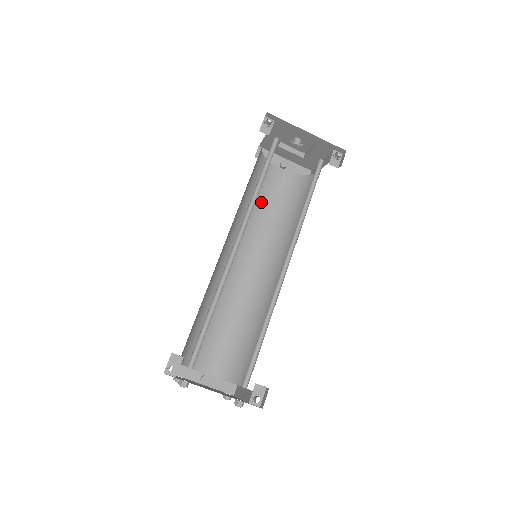
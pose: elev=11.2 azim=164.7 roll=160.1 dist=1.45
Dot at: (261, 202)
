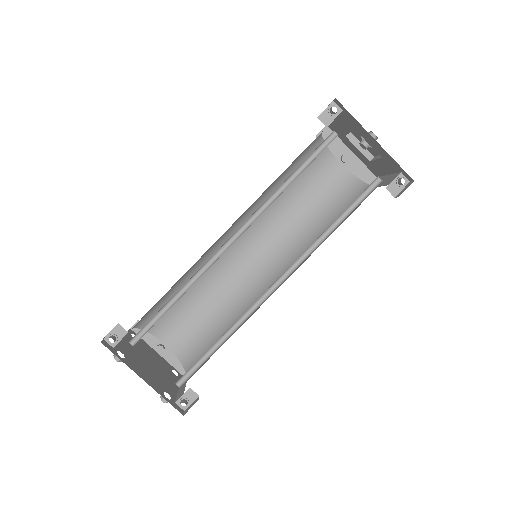
Dot at: (299, 192)
